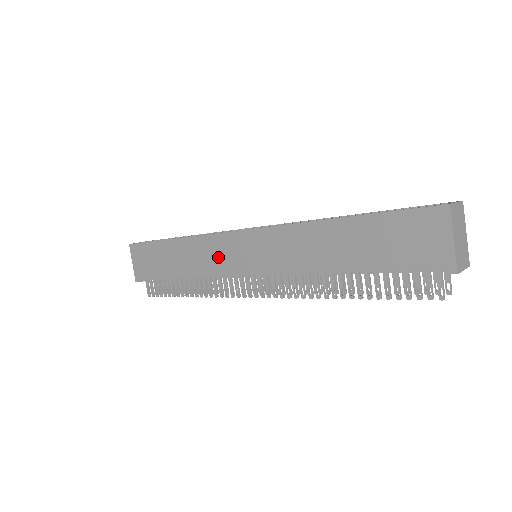
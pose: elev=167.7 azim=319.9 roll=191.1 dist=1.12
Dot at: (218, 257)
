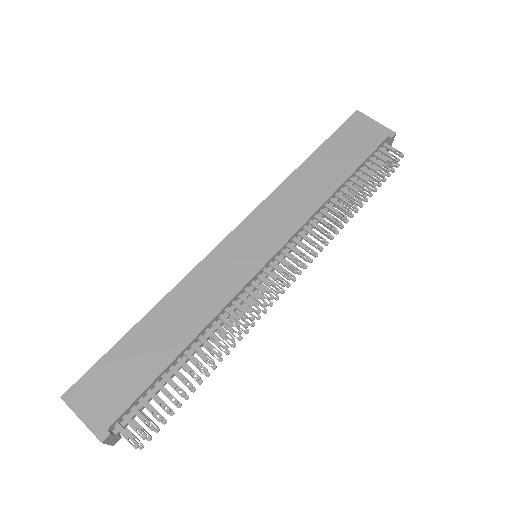
Dot at: (224, 276)
